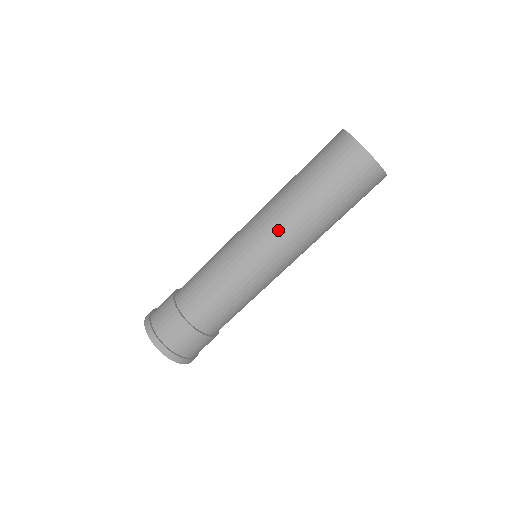
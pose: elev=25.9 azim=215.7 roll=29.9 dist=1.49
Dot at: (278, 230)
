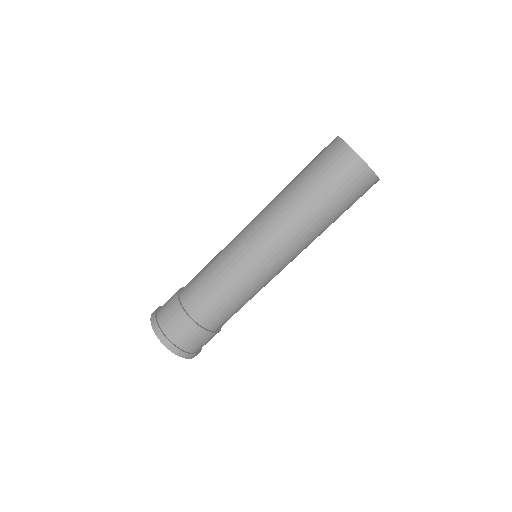
Dot at: (265, 217)
